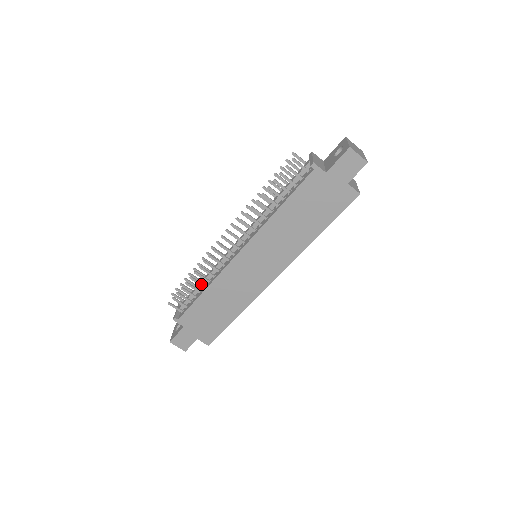
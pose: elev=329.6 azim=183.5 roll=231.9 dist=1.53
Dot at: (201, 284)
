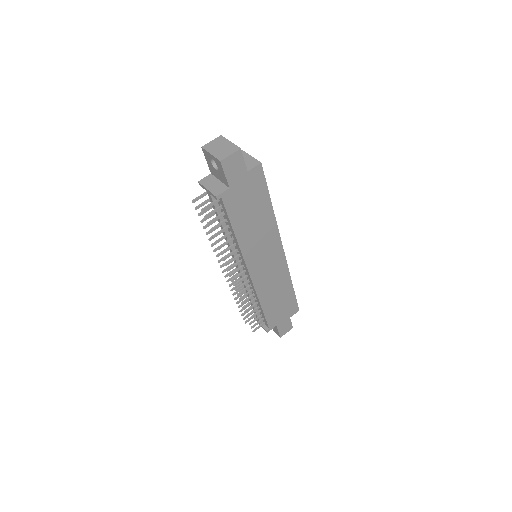
Dot at: (254, 305)
